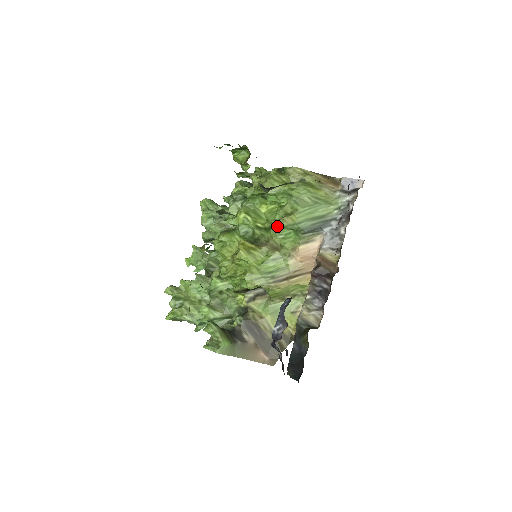
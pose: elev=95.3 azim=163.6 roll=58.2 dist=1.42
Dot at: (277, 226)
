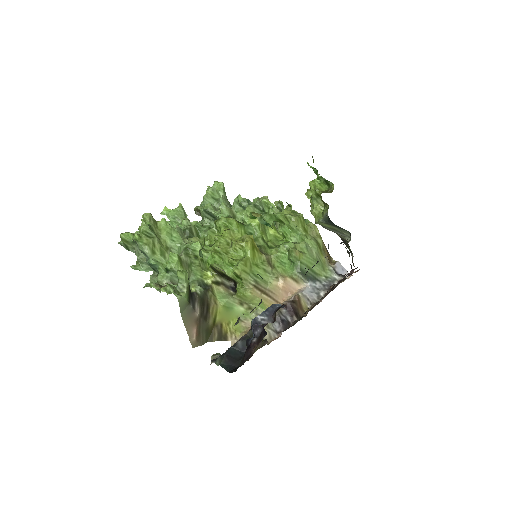
Dot at: (281, 251)
